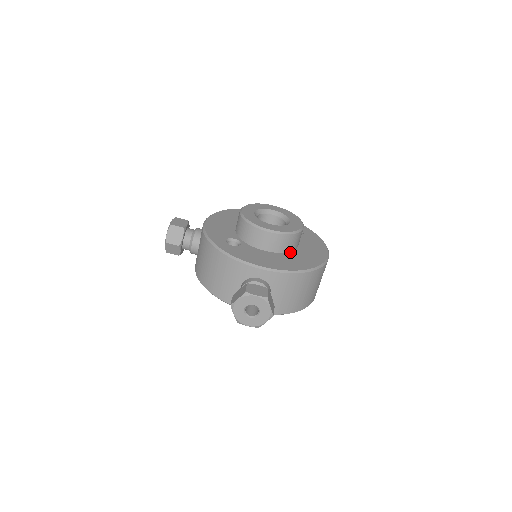
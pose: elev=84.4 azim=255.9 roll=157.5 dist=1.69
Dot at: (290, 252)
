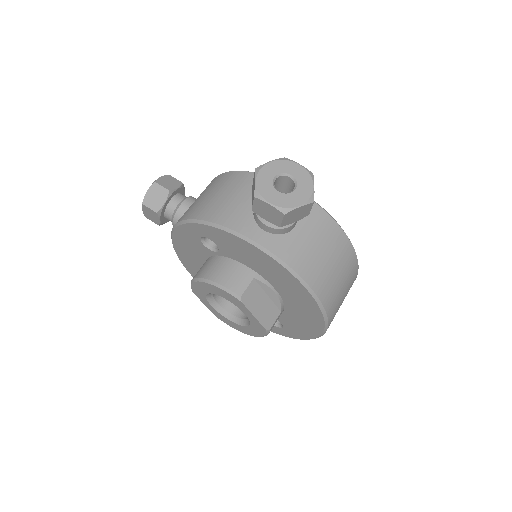
Dot at: occluded
